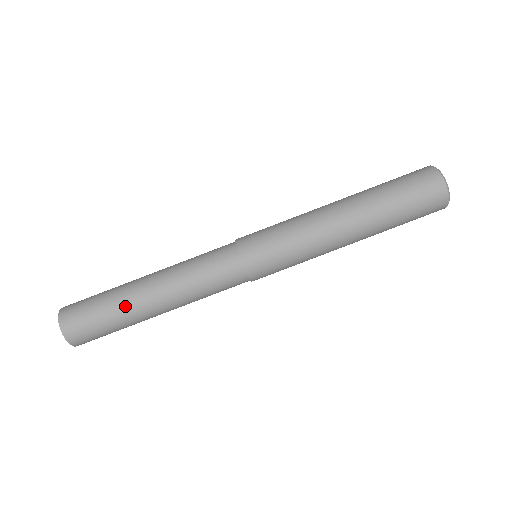
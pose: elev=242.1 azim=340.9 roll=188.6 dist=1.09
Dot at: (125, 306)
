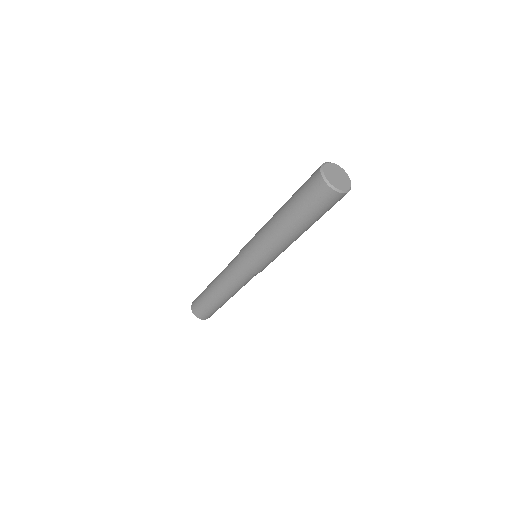
Dot at: (214, 303)
